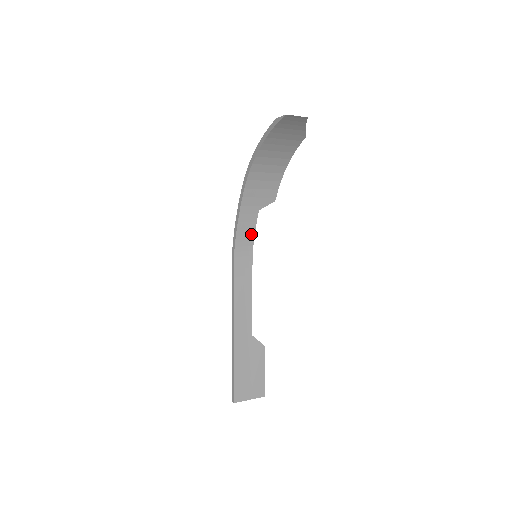
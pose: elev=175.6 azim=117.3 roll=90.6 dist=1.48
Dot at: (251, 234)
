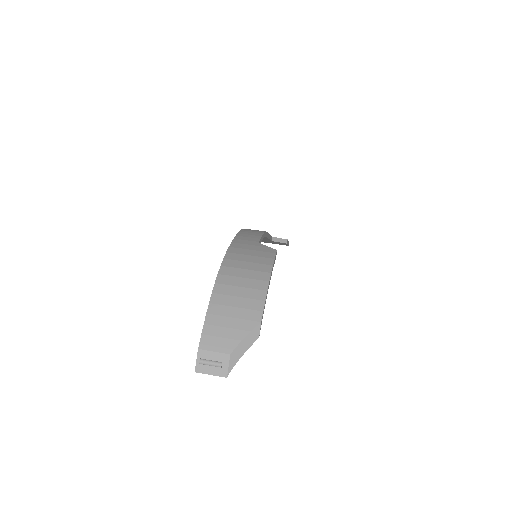
Dot at: occluded
